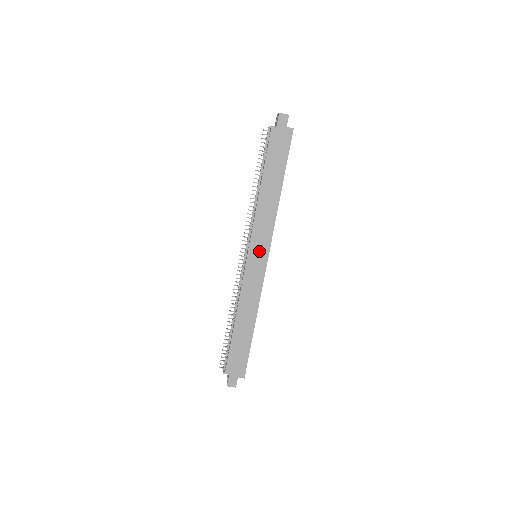
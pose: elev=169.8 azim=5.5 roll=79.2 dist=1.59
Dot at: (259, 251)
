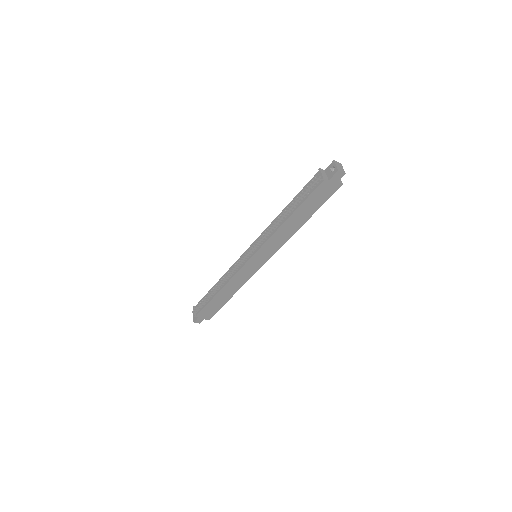
Dot at: (261, 257)
